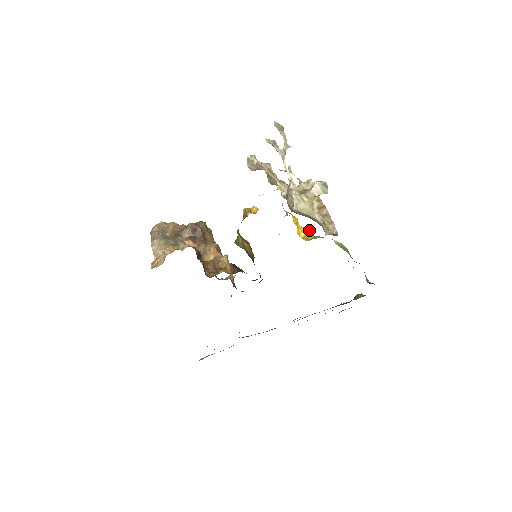
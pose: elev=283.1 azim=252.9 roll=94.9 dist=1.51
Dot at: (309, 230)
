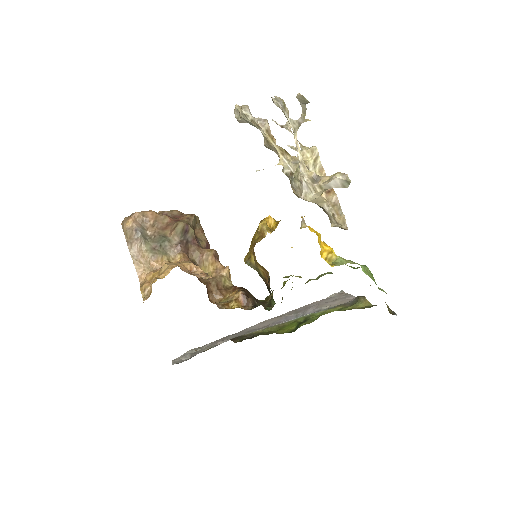
Dot at: (332, 248)
